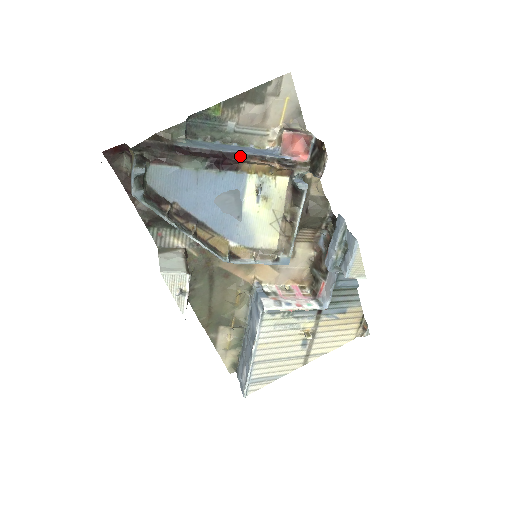
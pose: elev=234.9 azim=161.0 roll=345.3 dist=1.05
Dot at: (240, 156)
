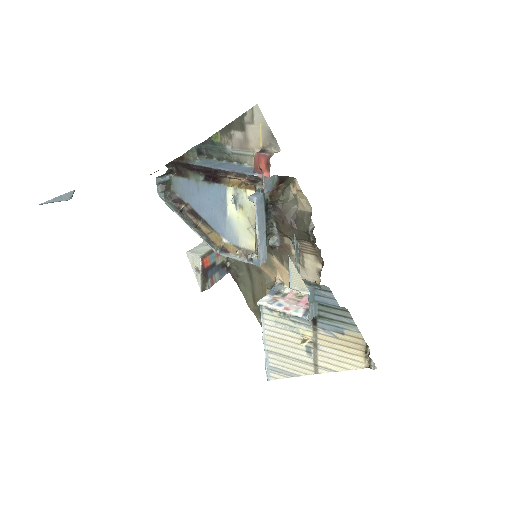
Dot at: (223, 172)
